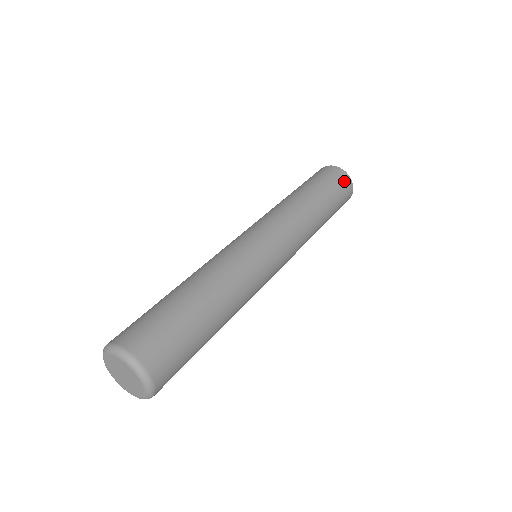
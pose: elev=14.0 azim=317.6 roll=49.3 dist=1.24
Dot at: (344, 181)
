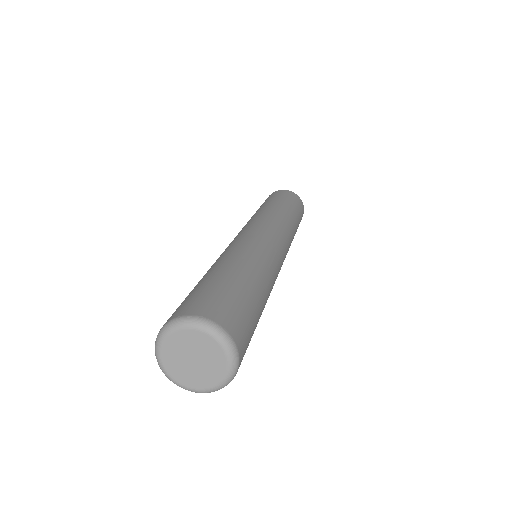
Dot at: (301, 206)
